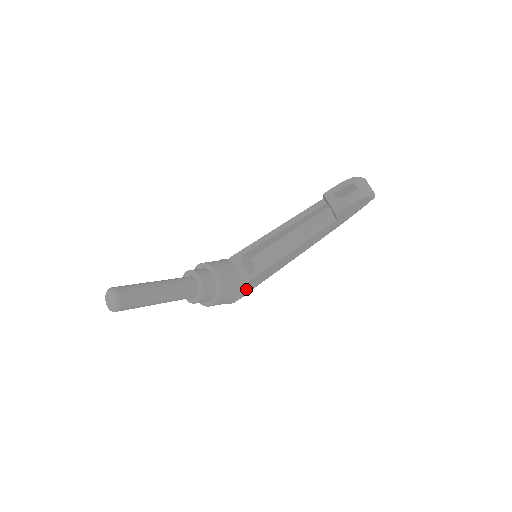
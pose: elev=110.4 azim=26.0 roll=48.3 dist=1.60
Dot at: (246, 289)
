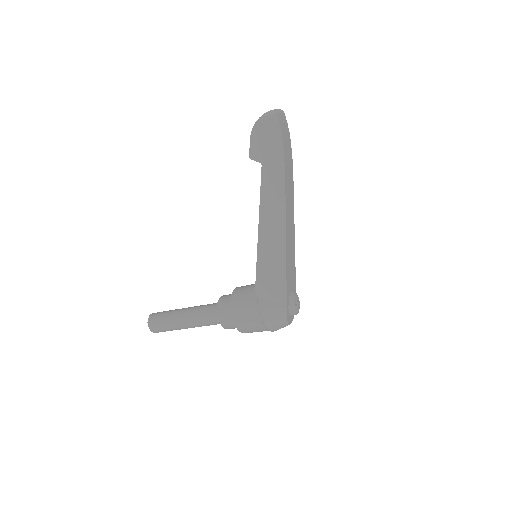
Dot at: (269, 301)
